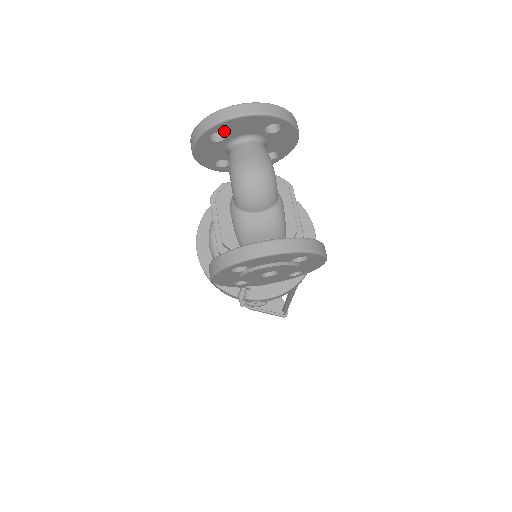
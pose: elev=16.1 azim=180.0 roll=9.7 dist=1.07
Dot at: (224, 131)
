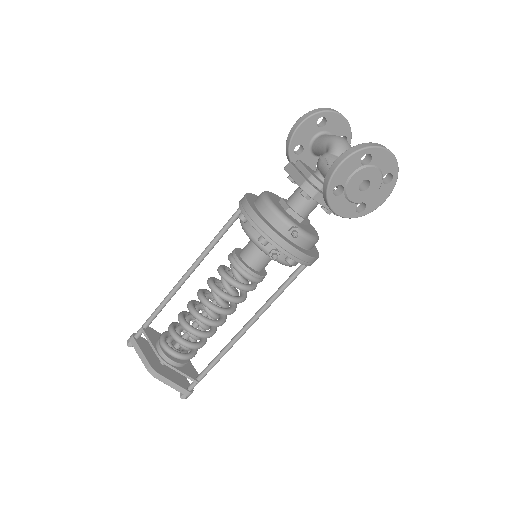
Dot at: (328, 120)
